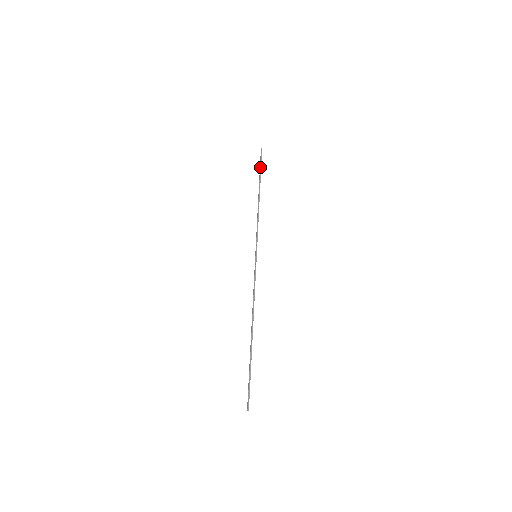
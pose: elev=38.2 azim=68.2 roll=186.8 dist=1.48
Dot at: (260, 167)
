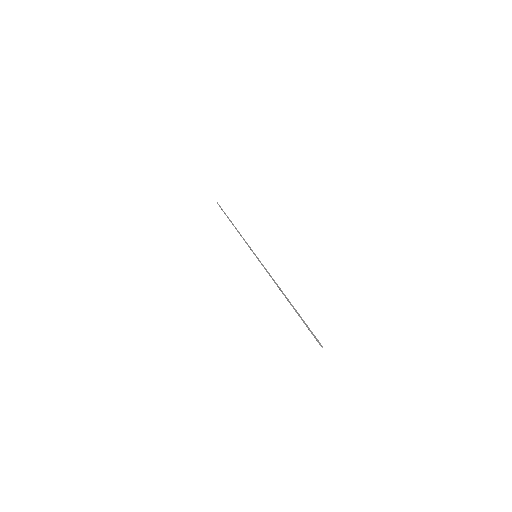
Dot at: occluded
